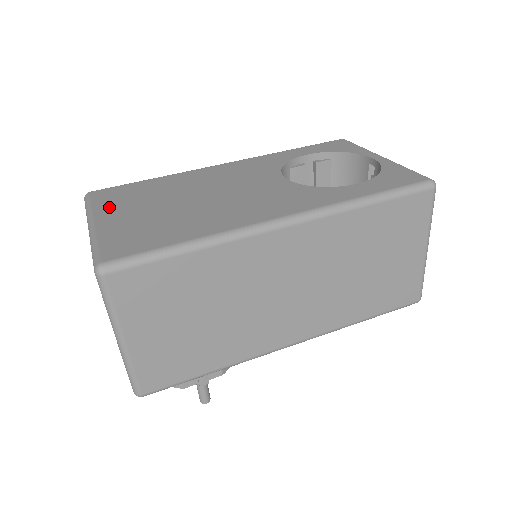
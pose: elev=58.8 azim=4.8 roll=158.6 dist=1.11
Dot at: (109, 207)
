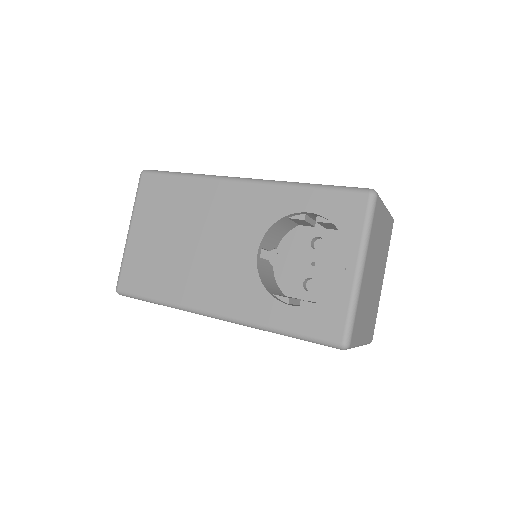
Dot at: (143, 213)
